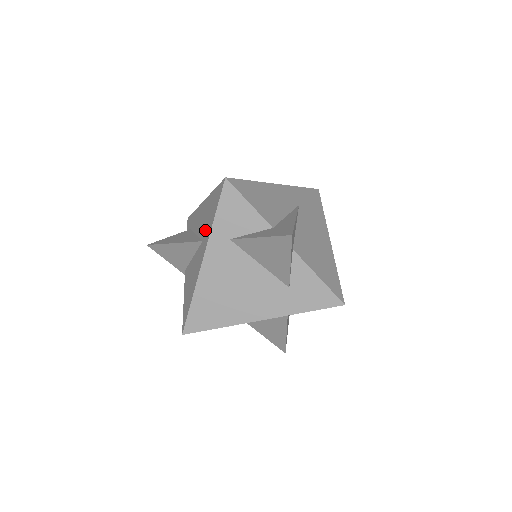
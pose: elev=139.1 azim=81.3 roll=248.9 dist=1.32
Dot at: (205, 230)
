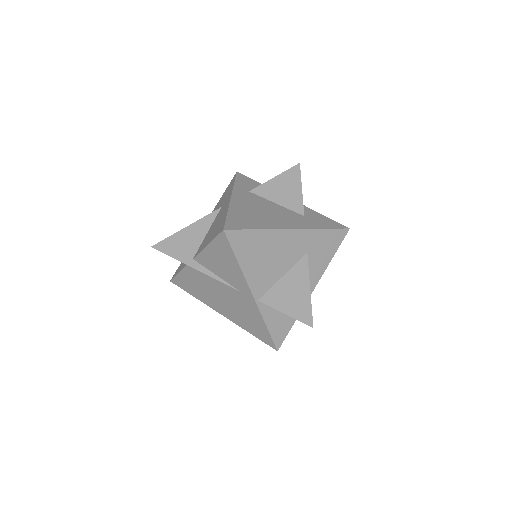
Dot at: (222, 203)
